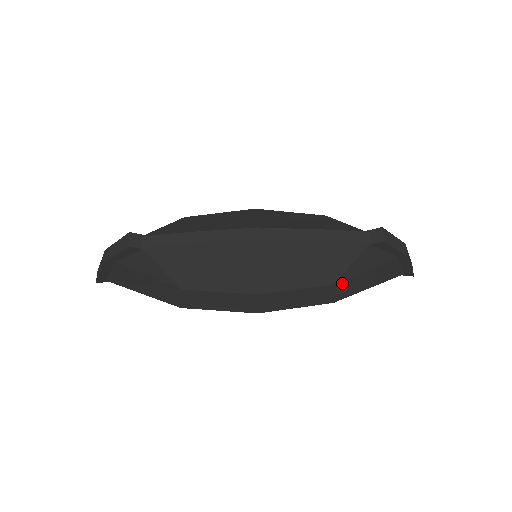
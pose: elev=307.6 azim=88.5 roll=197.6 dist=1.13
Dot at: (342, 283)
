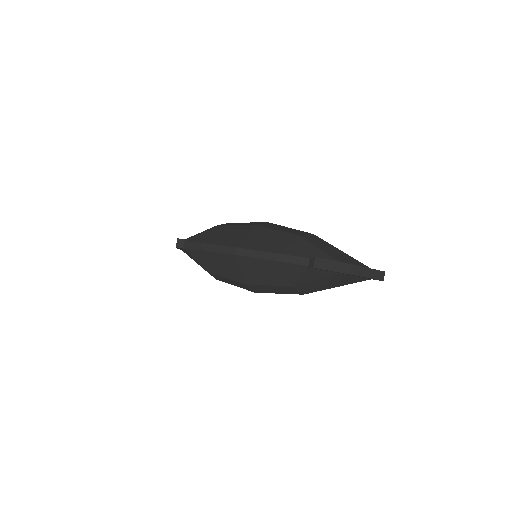
Dot at: (300, 286)
